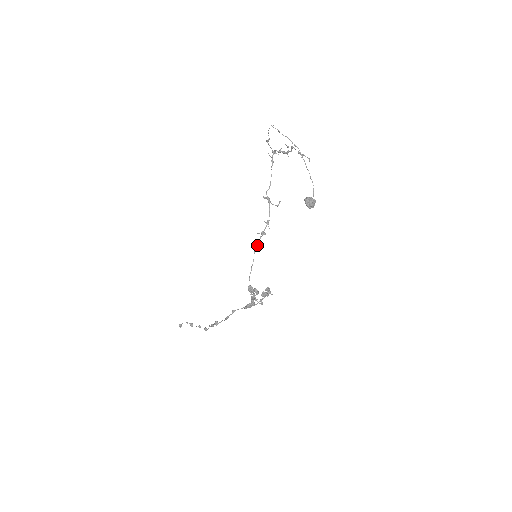
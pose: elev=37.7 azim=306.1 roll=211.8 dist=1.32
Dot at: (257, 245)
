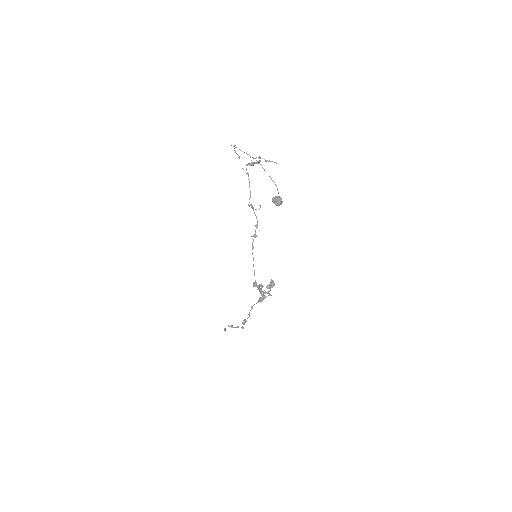
Dot at: (253, 247)
